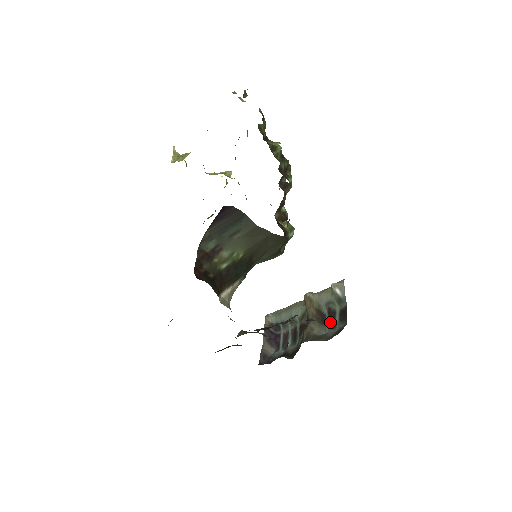
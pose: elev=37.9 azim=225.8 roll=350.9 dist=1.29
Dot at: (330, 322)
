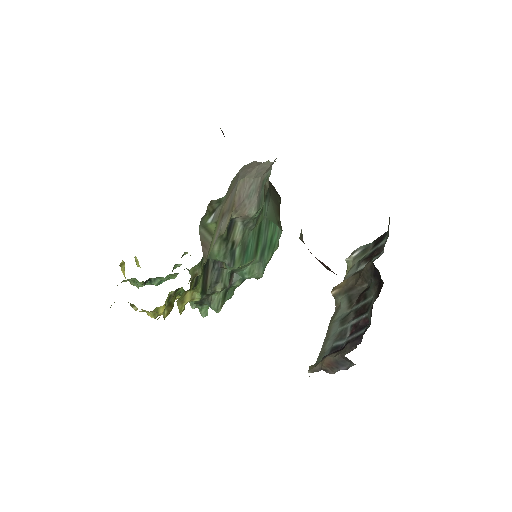
Dot at: (376, 254)
